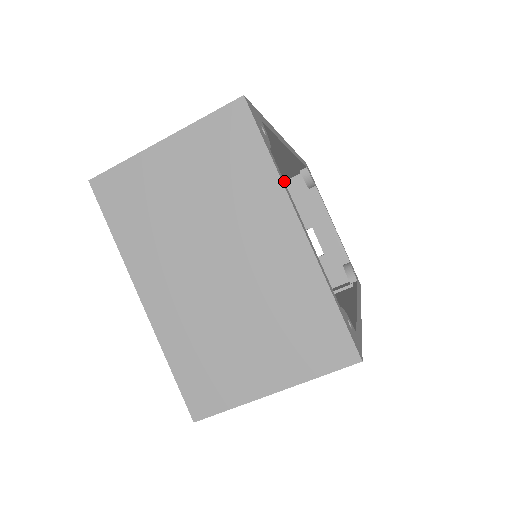
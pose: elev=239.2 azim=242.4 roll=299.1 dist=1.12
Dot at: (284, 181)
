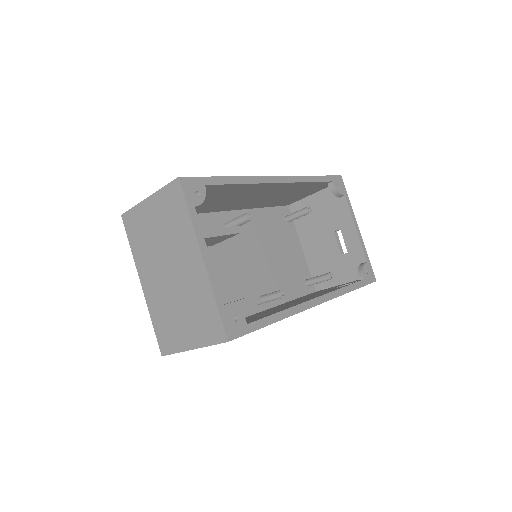
Dot at: (322, 189)
